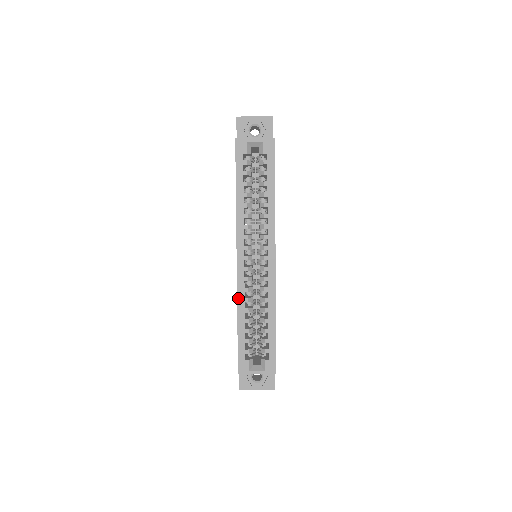
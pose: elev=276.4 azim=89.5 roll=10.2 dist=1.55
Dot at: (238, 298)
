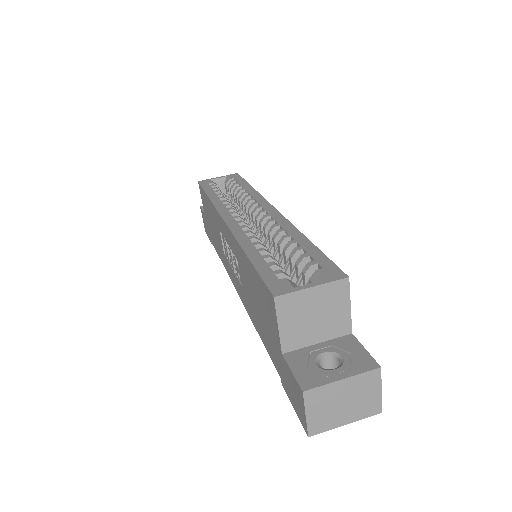
Dot at: (238, 239)
